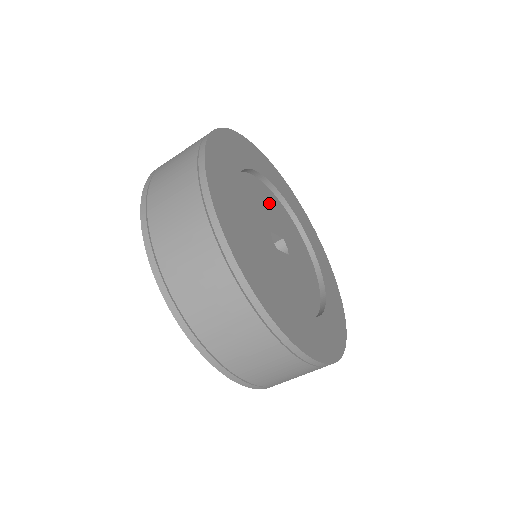
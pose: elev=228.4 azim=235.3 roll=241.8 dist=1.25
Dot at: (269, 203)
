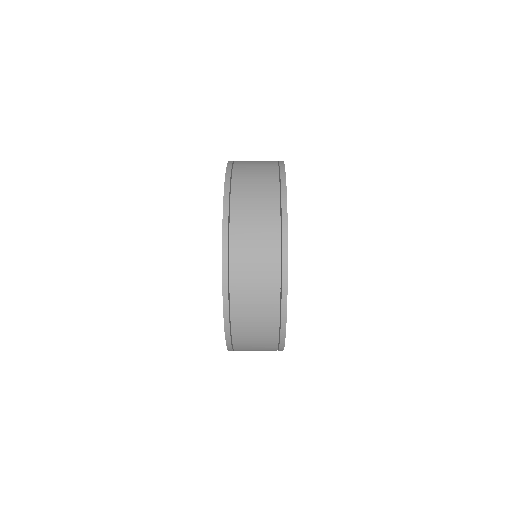
Dot at: occluded
